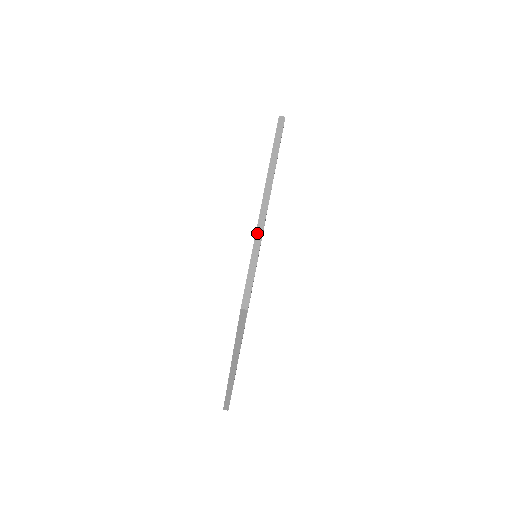
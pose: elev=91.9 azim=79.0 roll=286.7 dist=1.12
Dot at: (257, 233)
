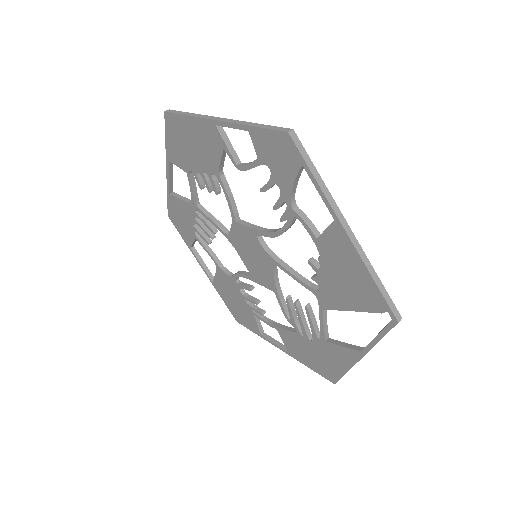
Dot at: (361, 256)
